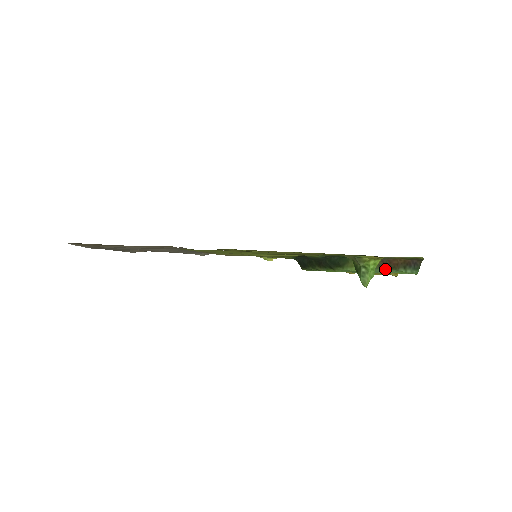
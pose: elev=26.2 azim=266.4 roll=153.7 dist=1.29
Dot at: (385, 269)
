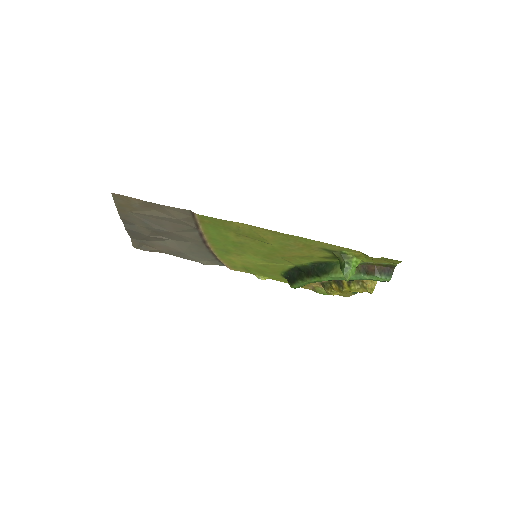
Dot at: (364, 275)
